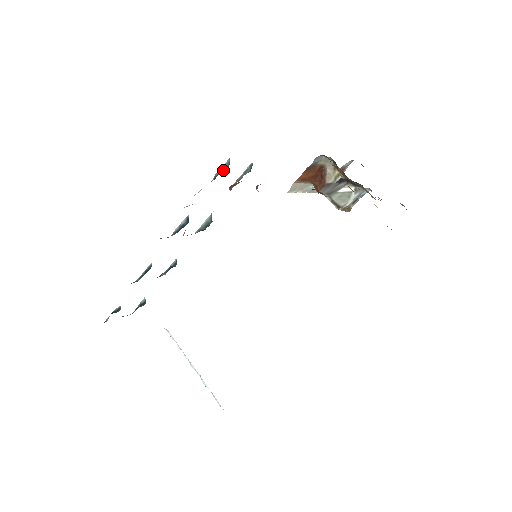
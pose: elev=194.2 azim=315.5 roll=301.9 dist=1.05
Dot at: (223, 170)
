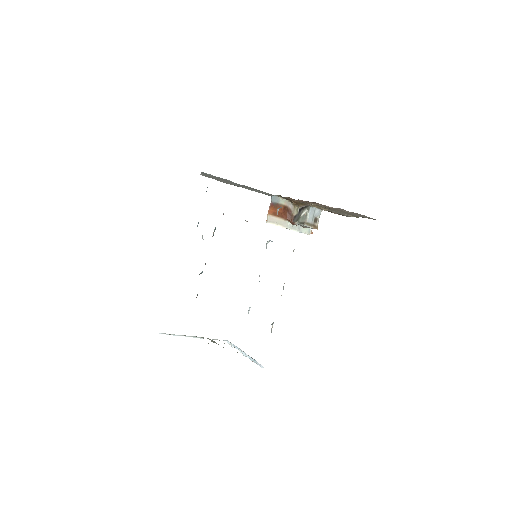
Dot at: occluded
